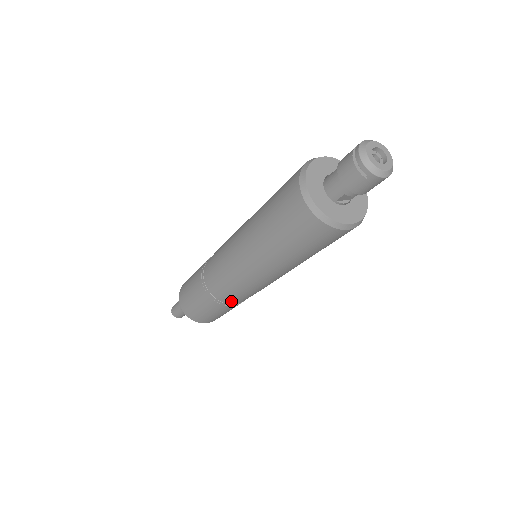
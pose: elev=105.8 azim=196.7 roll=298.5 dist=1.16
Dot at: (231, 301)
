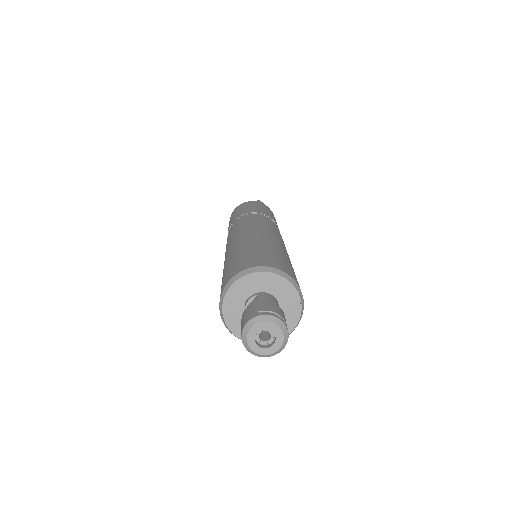
Dot at: occluded
